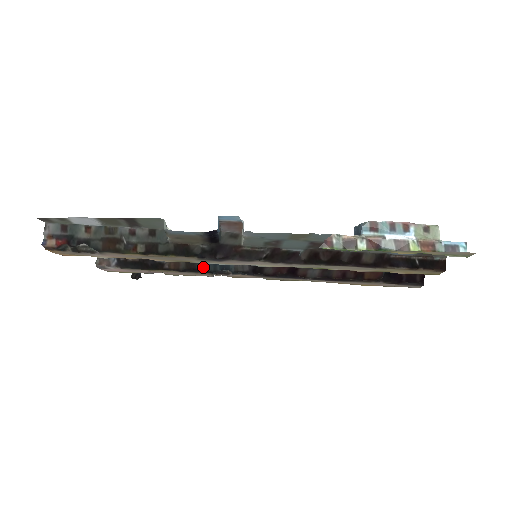
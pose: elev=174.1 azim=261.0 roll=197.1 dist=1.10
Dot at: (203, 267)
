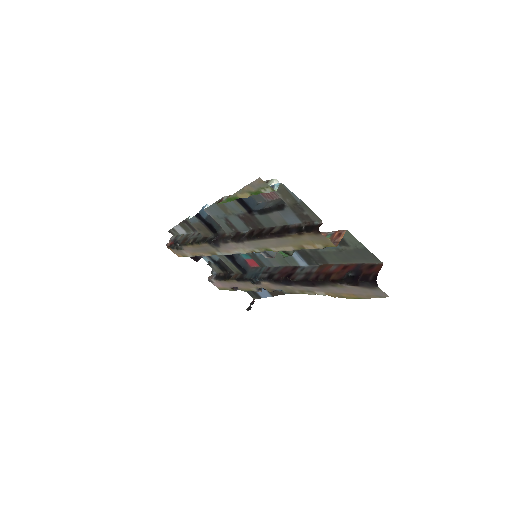
Dot at: (246, 276)
